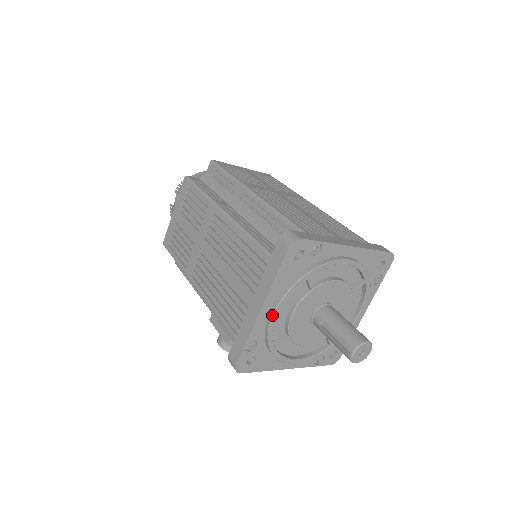
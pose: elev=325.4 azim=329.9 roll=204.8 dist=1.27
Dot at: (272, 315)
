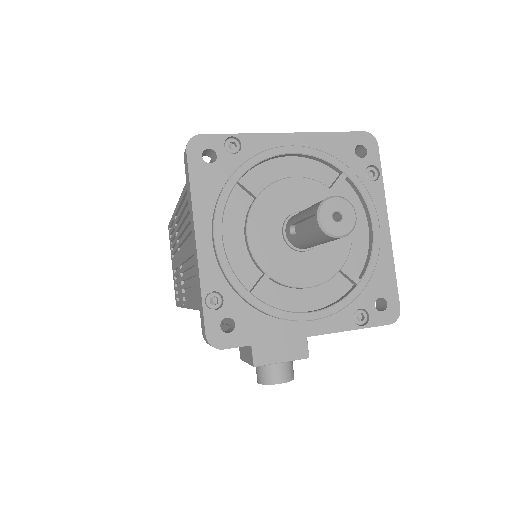
Dot at: (213, 242)
